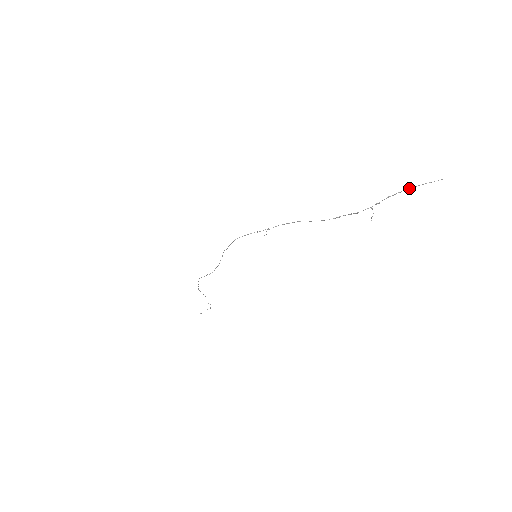
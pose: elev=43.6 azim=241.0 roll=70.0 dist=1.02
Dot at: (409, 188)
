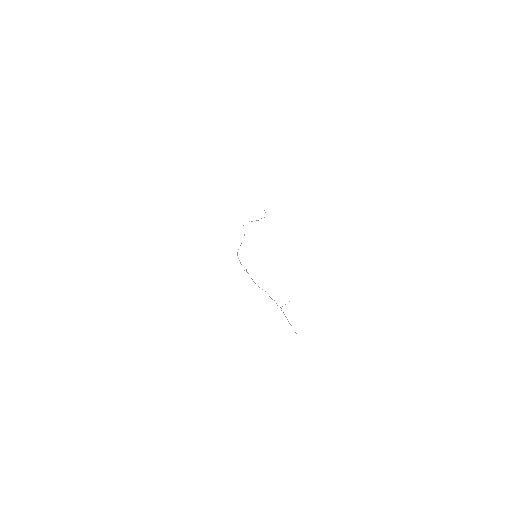
Dot at: (288, 321)
